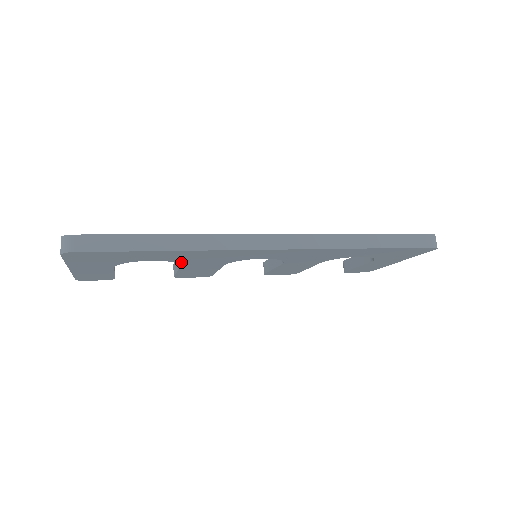
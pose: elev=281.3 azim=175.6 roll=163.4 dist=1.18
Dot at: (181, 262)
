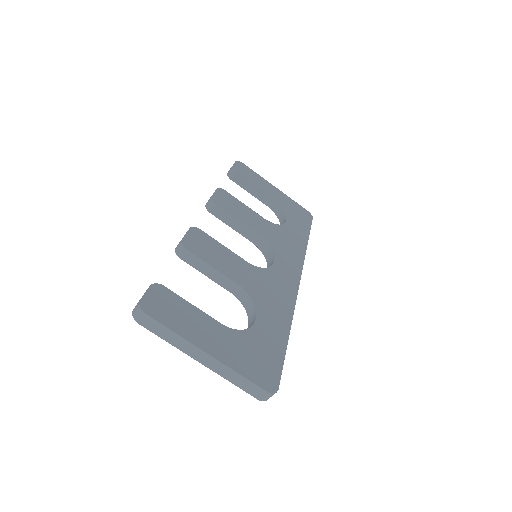
Dot at: (245, 304)
